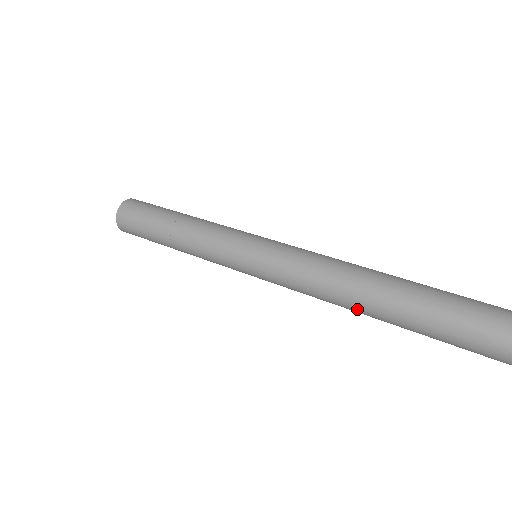
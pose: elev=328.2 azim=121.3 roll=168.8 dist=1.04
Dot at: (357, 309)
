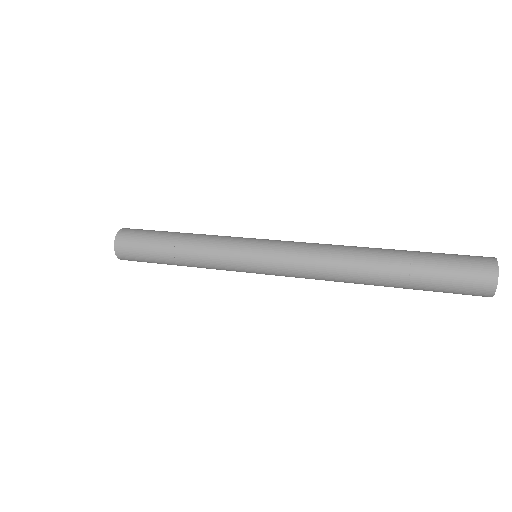
Dot at: (354, 279)
